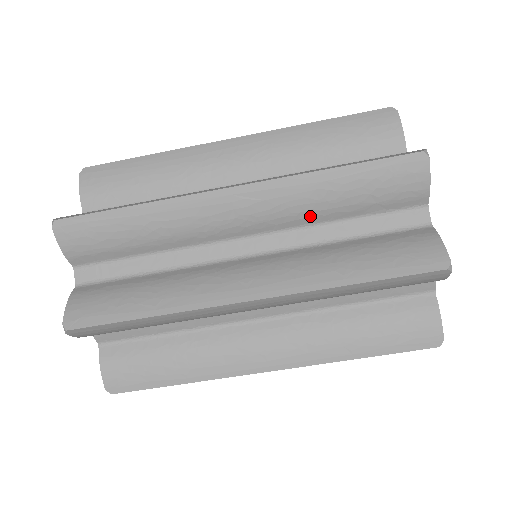
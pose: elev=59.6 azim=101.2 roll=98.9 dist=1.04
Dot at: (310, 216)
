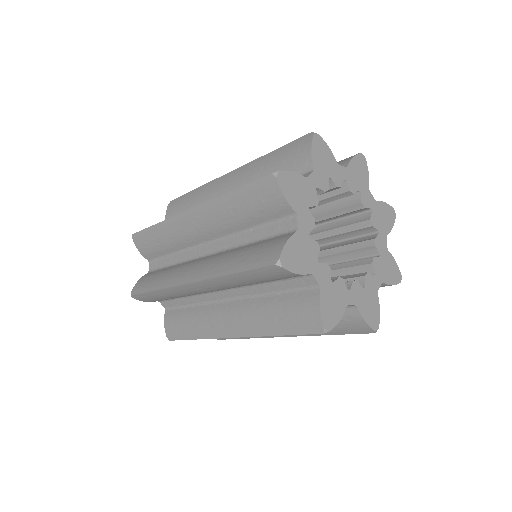
Dot at: occluded
